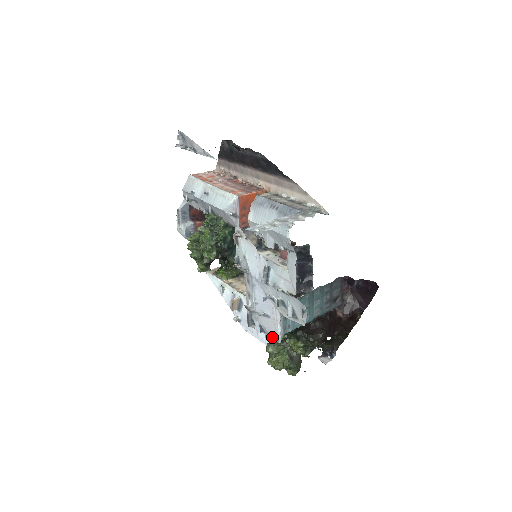
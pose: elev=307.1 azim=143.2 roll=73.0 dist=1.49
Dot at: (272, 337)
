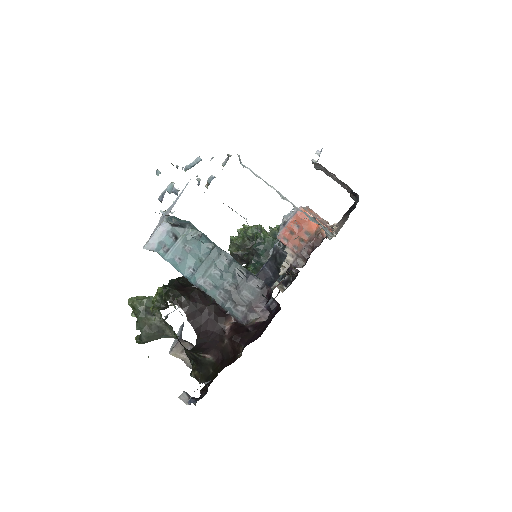
Dot at: occluded
